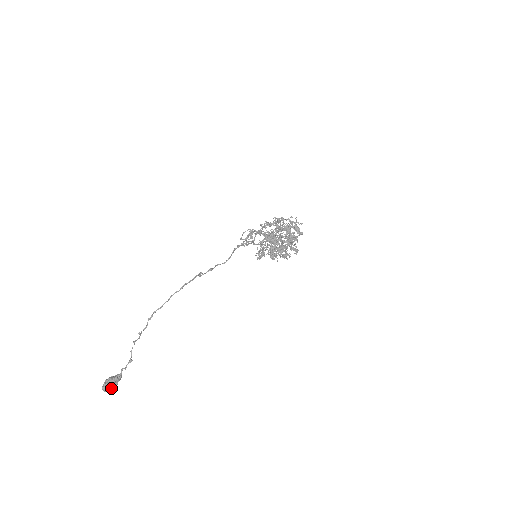
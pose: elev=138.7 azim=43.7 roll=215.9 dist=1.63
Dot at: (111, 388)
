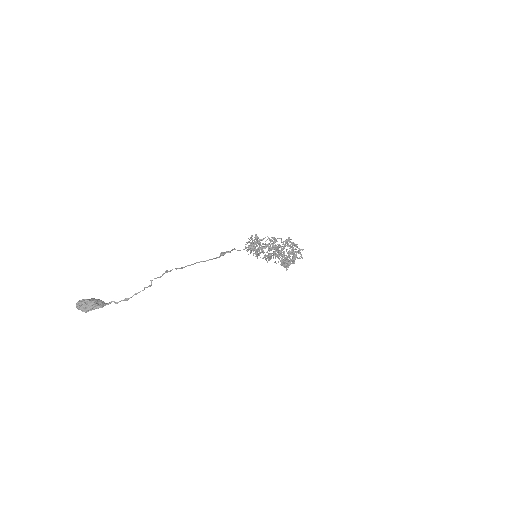
Dot at: (88, 311)
